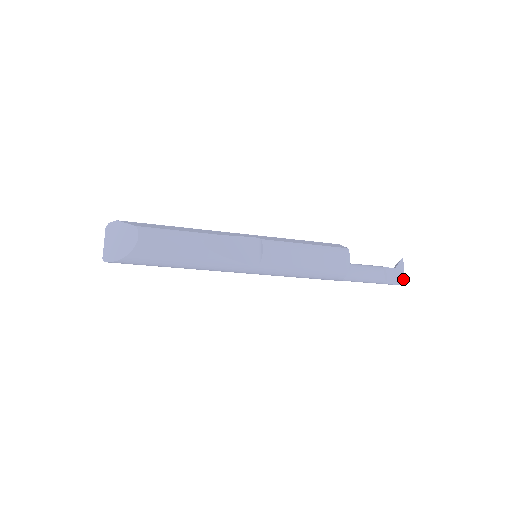
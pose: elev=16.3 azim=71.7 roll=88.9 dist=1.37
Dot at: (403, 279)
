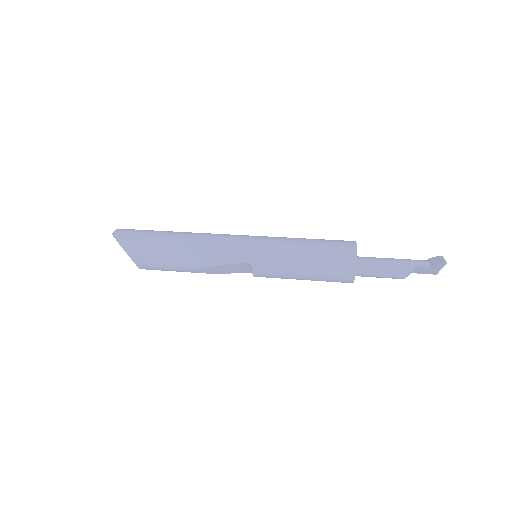
Dot at: (436, 272)
